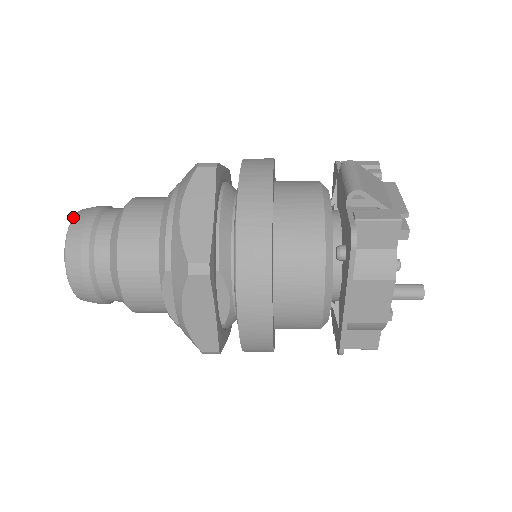
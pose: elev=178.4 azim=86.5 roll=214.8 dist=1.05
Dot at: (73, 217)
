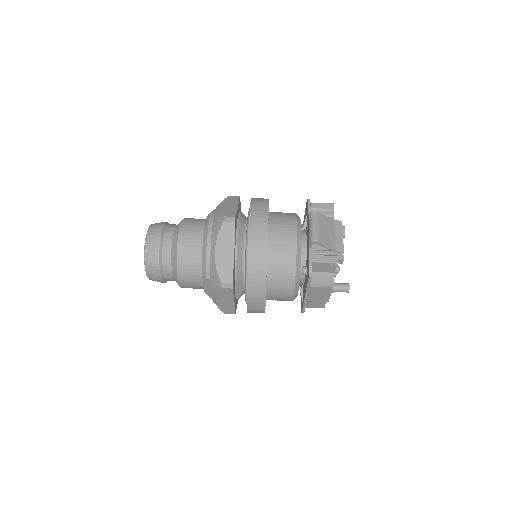
Dot at: (146, 237)
